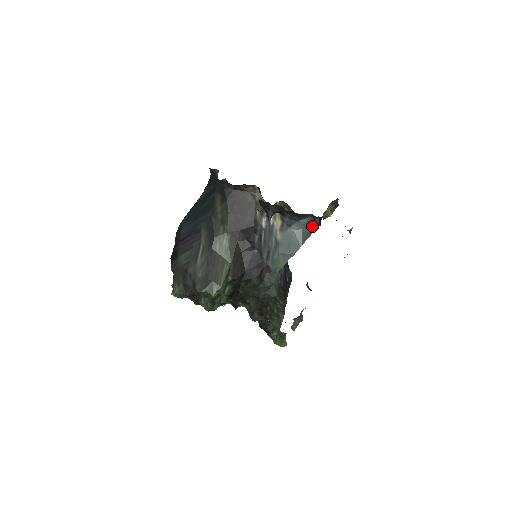
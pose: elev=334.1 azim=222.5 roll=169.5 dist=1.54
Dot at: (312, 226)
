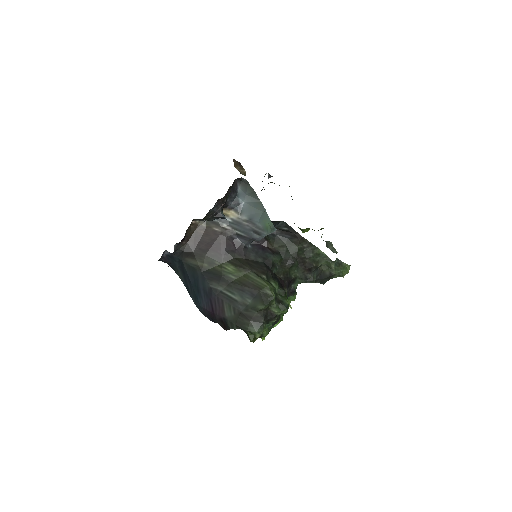
Dot at: (247, 186)
